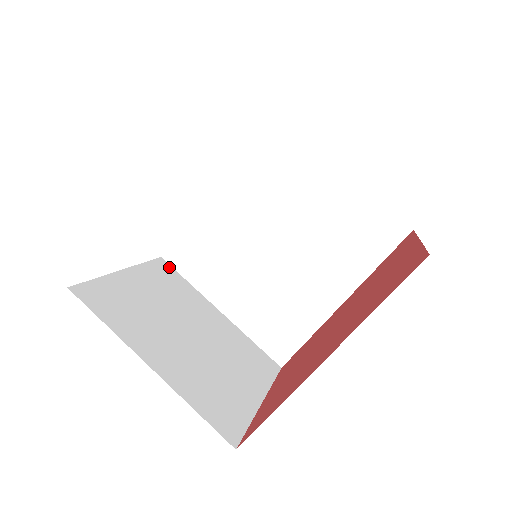
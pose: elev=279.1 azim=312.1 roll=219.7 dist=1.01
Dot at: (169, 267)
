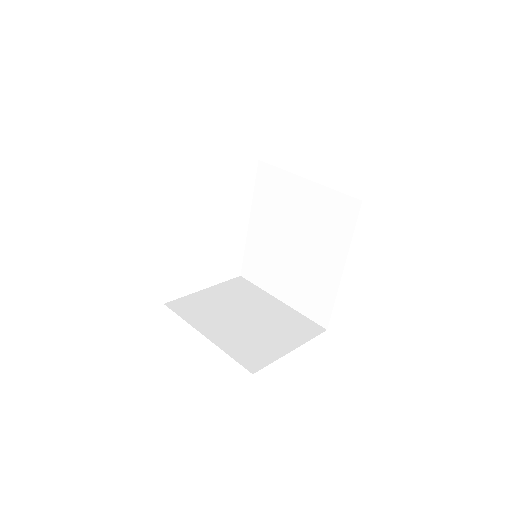
Dot at: (245, 281)
